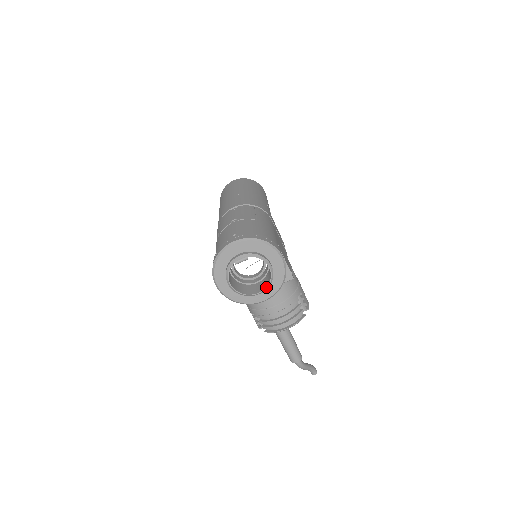
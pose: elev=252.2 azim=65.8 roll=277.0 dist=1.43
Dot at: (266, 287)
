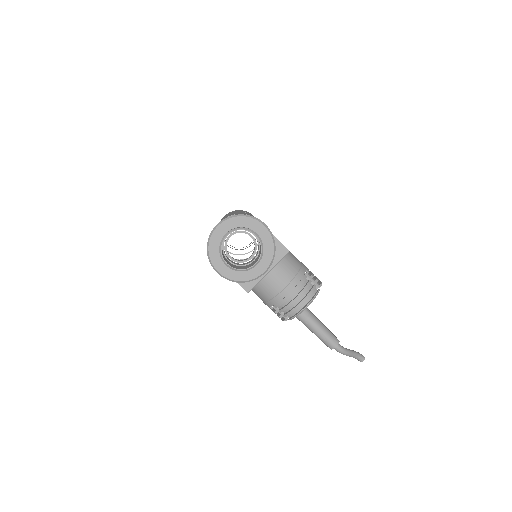
Dot at: (260, 255)
